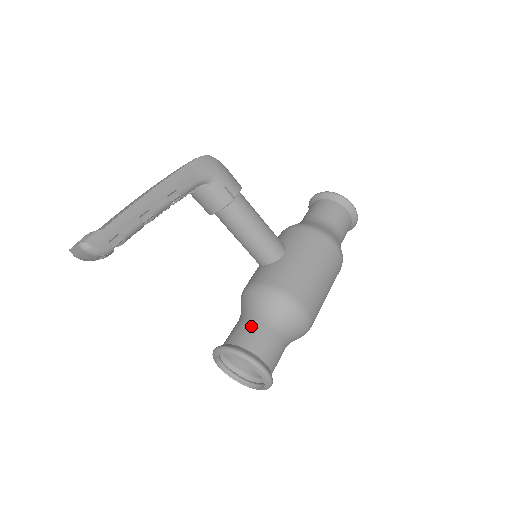
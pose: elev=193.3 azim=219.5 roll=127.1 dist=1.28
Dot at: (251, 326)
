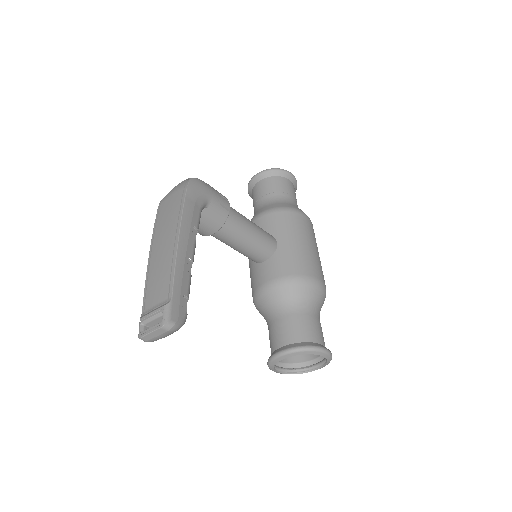
Dot at: (293, 320)
